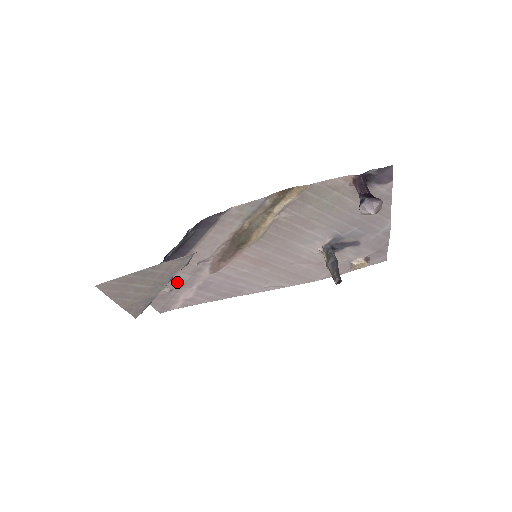
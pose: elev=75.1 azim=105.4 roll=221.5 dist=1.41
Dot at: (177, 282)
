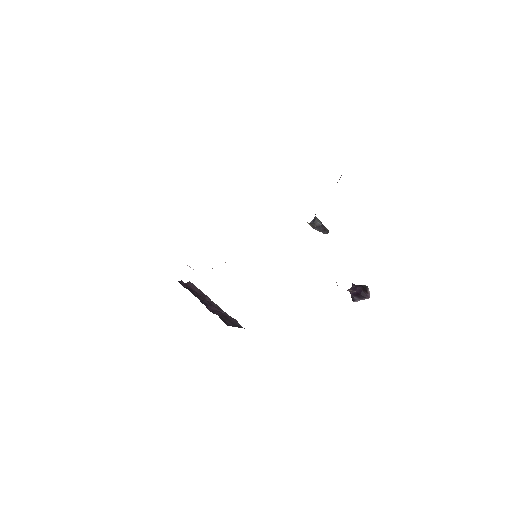
Dot at: occluded
